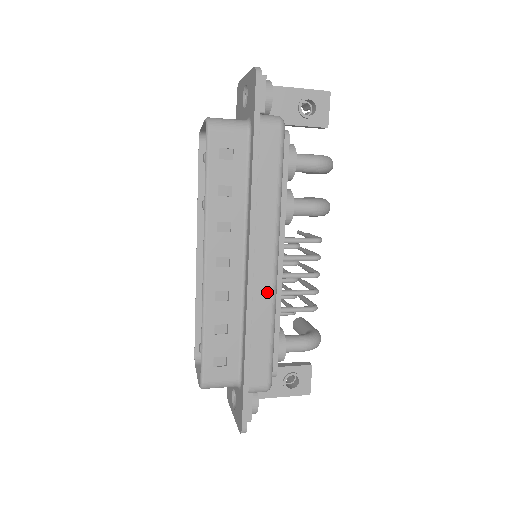
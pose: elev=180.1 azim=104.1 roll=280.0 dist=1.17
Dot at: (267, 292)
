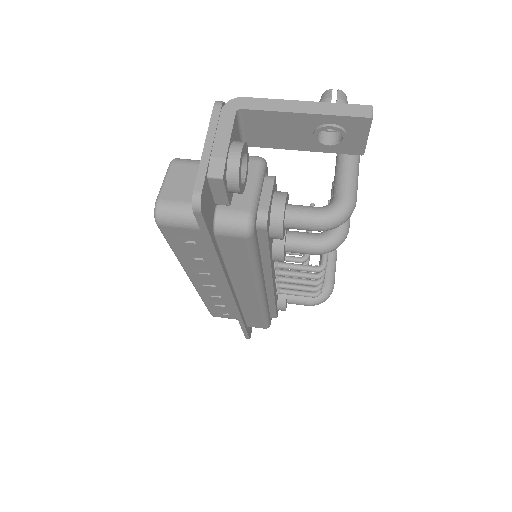
Dot at: (254, 304)
